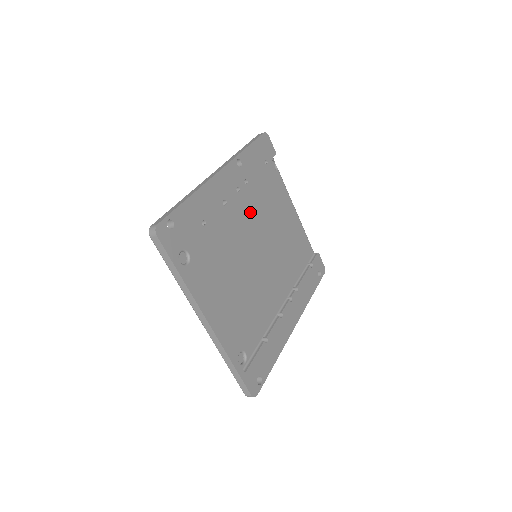
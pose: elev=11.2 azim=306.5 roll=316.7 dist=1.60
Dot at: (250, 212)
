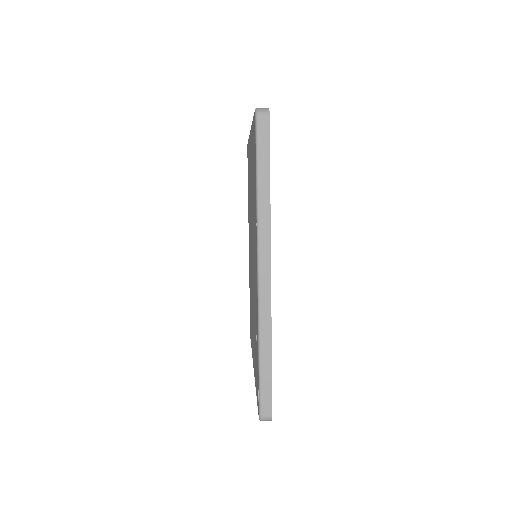
Dot at: occluded
